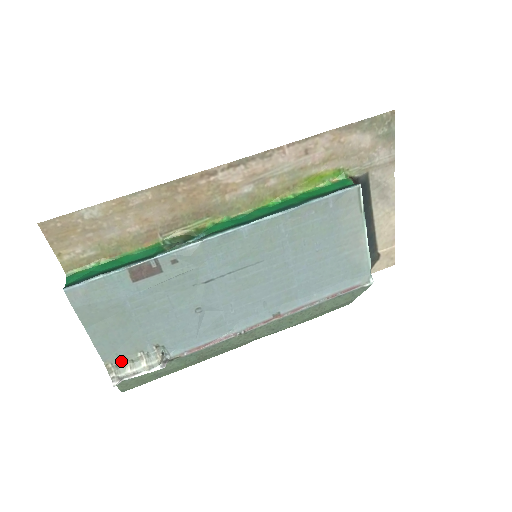
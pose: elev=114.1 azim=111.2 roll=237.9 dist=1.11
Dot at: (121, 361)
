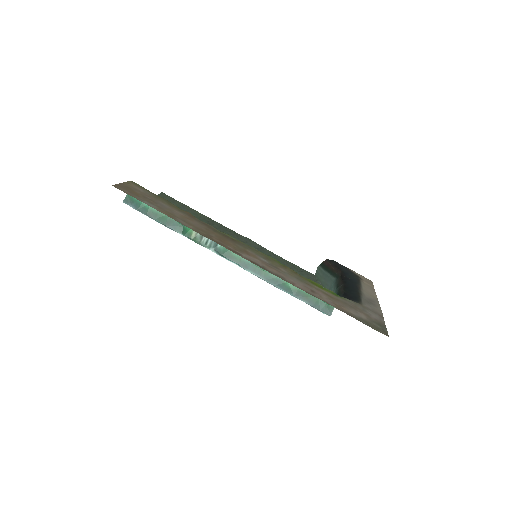
Dot at: occluded
